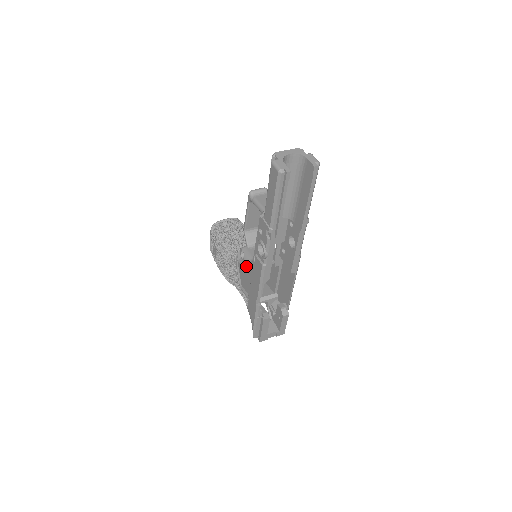
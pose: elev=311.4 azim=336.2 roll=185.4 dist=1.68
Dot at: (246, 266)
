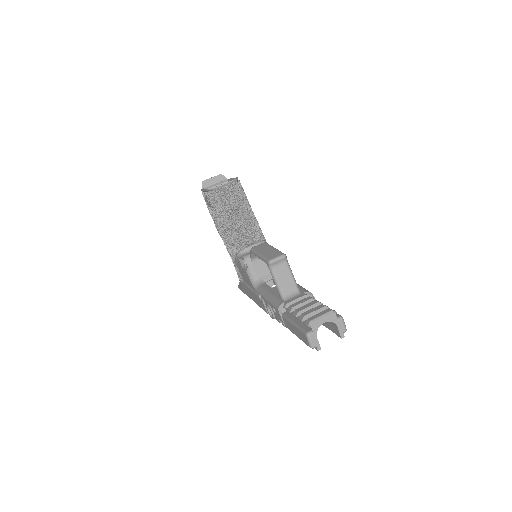
Dot at: (248, 278)
